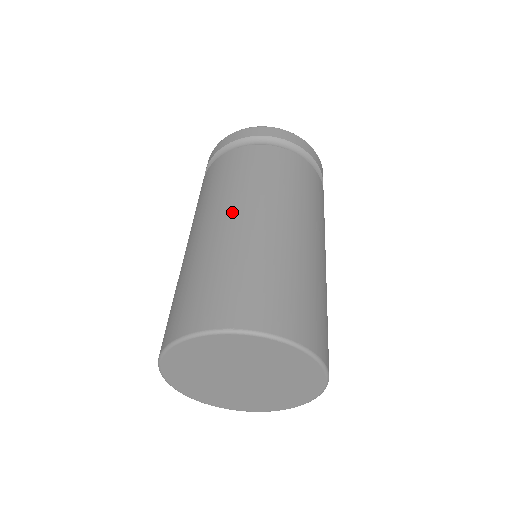
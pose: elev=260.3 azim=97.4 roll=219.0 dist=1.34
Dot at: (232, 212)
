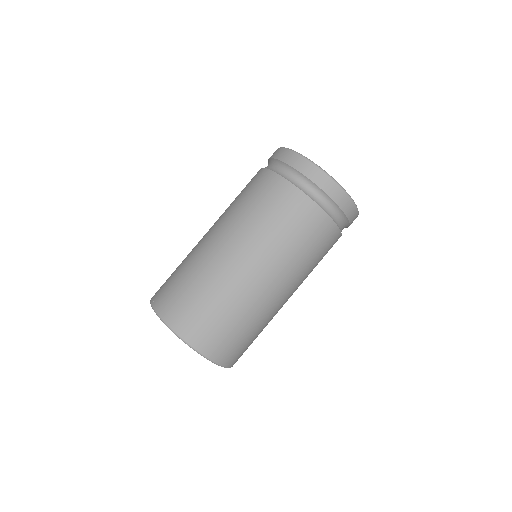
Dot at: (255, 263)
